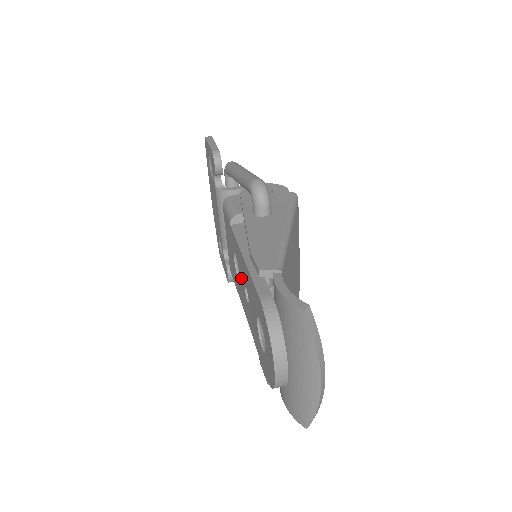
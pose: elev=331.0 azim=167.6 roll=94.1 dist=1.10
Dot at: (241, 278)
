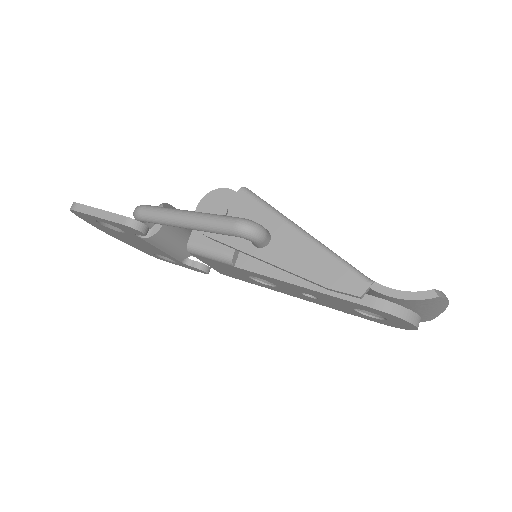
Dot at: (285, 288)
